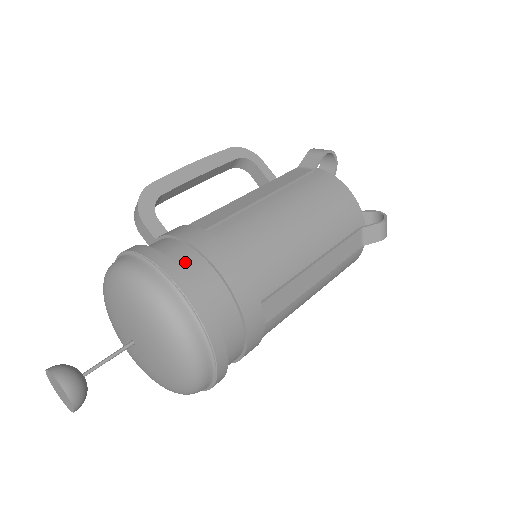
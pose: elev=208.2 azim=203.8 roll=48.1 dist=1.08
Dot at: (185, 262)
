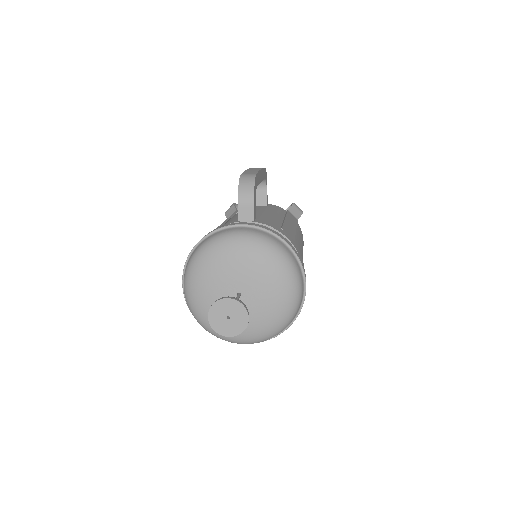
Dot at: occluded
